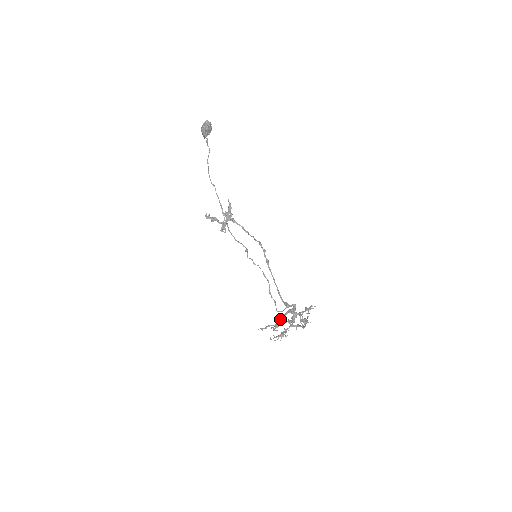
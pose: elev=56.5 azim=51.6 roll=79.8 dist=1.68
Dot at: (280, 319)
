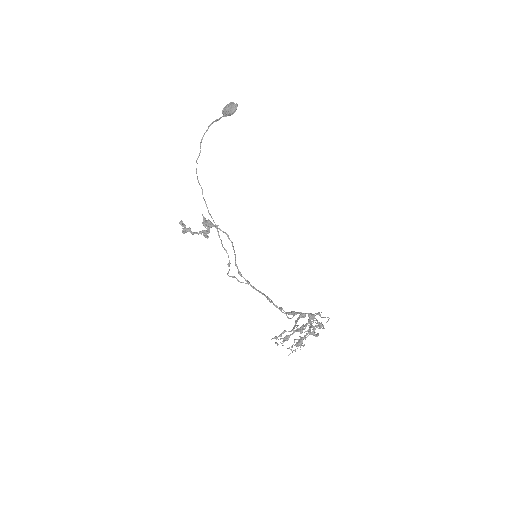
Dot at: (296, 322)
